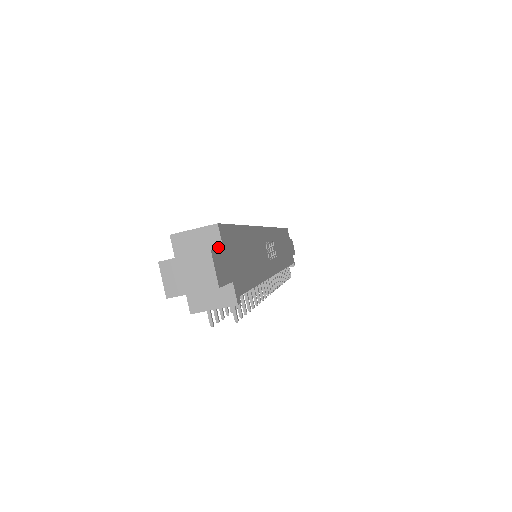
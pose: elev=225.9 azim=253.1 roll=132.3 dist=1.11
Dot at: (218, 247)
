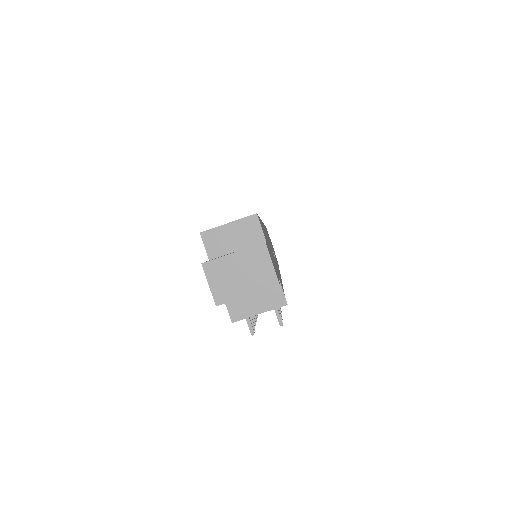
Dot at: (260, 241)
